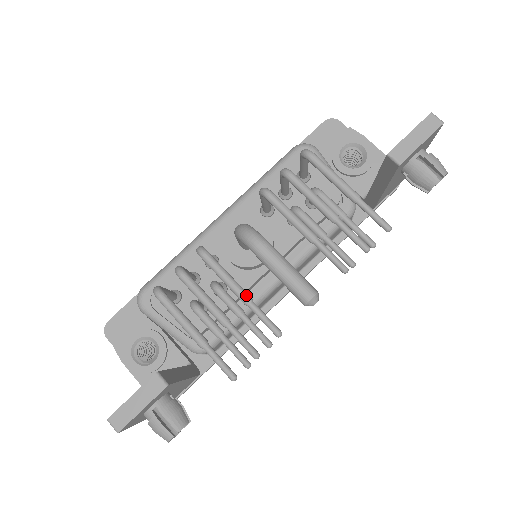
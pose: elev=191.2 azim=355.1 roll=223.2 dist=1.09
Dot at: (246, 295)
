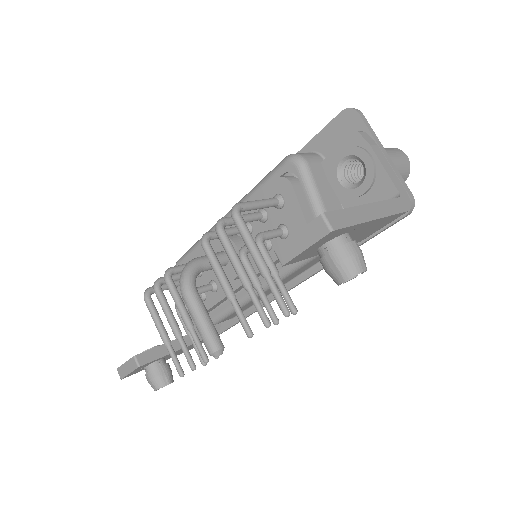
Dot at: (187, 323)
